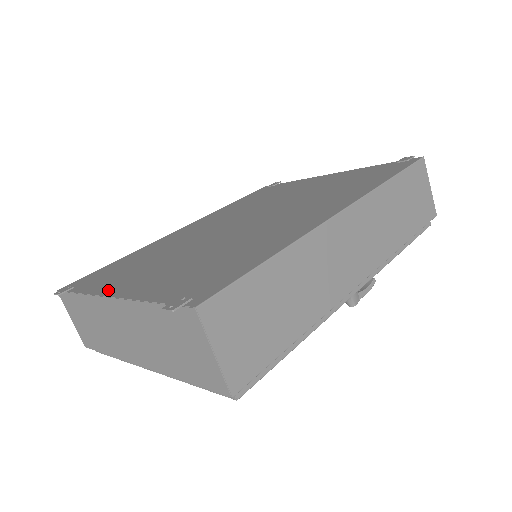
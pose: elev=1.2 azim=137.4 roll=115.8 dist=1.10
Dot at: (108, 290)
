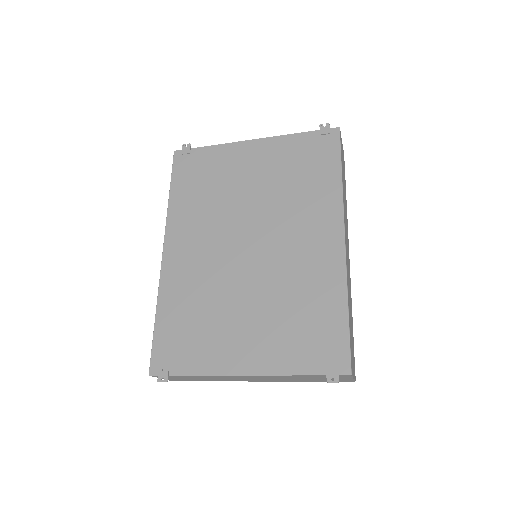
Dot at: (228, 367)
